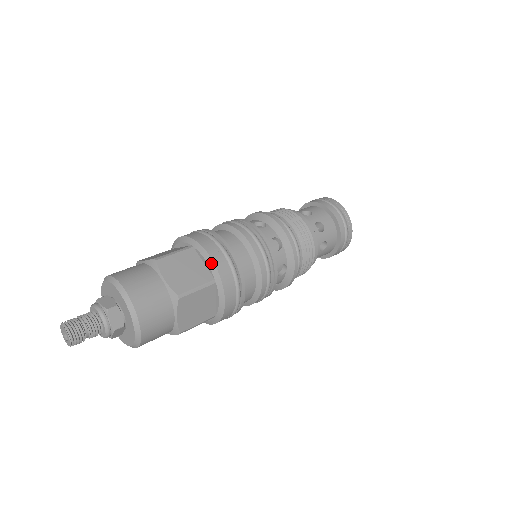
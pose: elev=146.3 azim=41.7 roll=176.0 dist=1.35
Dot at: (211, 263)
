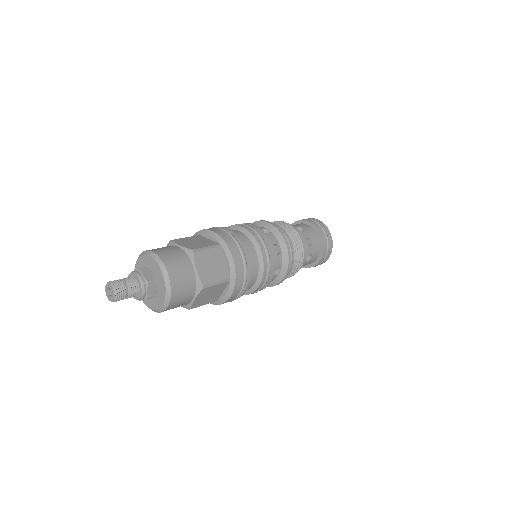
Dot at: (214, 234)
